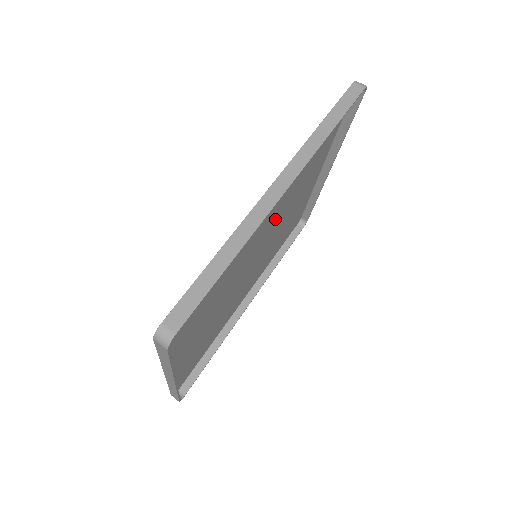
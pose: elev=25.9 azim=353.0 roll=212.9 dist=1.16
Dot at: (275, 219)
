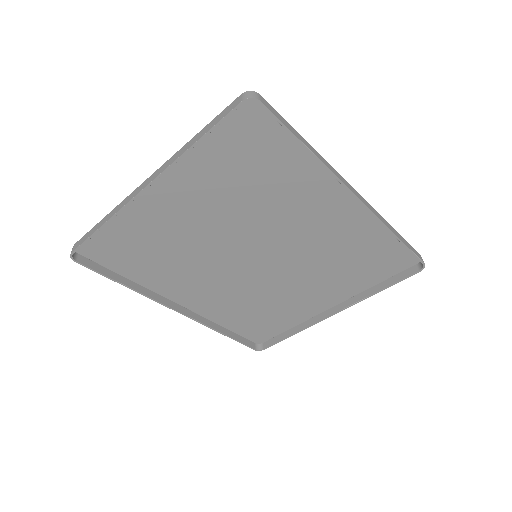
Dot at: (298, 251)
